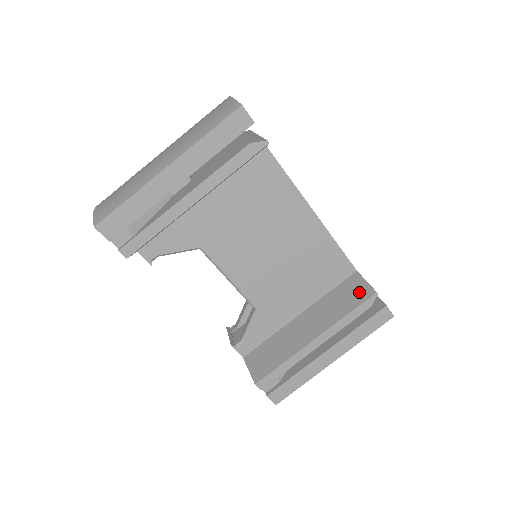
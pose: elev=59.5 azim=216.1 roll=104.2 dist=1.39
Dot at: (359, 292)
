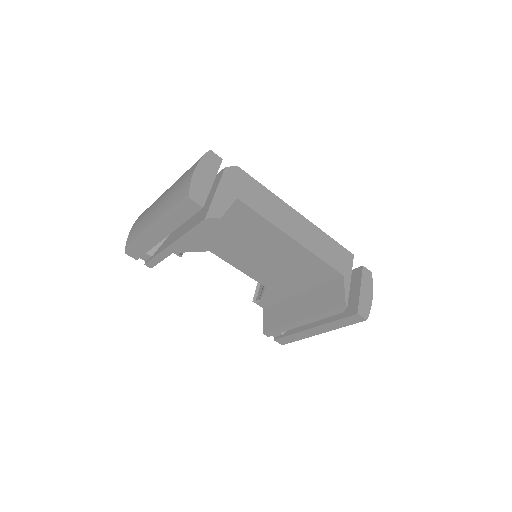
Dot at: (336, 298)
